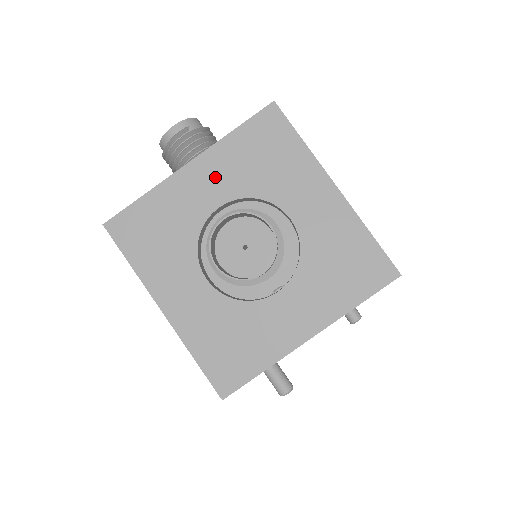
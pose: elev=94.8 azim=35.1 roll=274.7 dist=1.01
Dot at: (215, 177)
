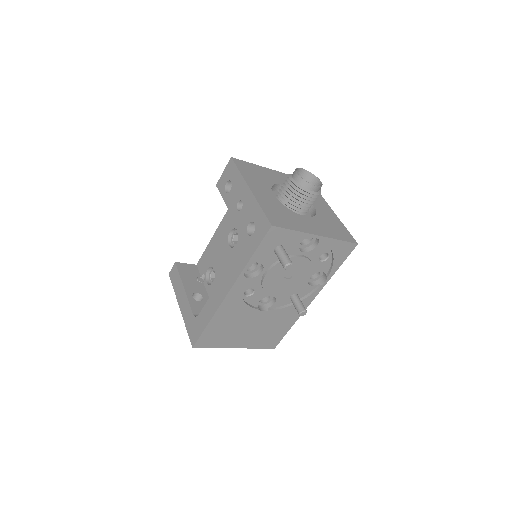
Dot at: (284, 179)
